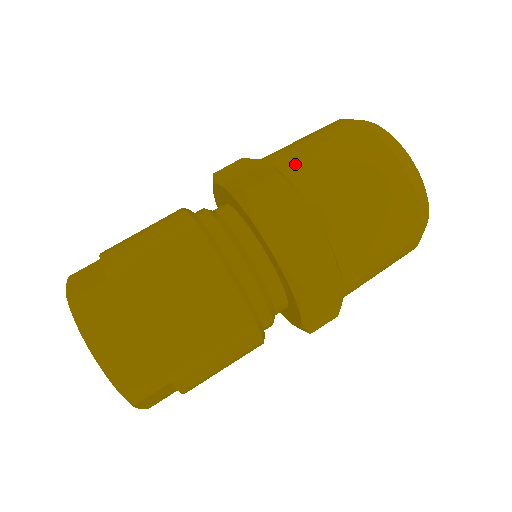
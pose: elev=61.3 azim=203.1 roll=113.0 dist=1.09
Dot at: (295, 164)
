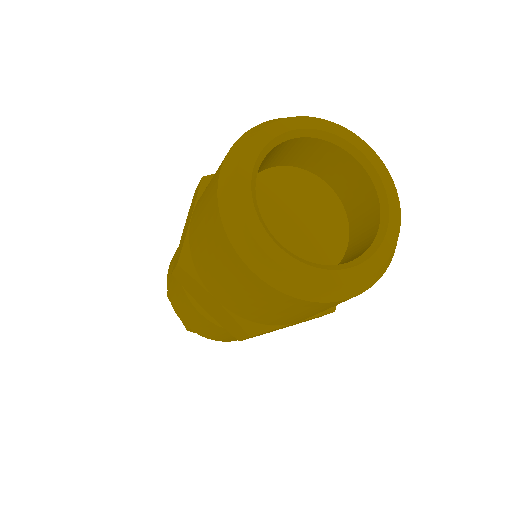
Dot at: (194, 244)
